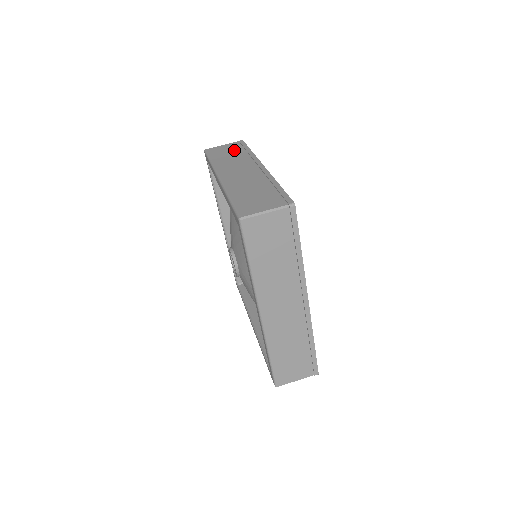
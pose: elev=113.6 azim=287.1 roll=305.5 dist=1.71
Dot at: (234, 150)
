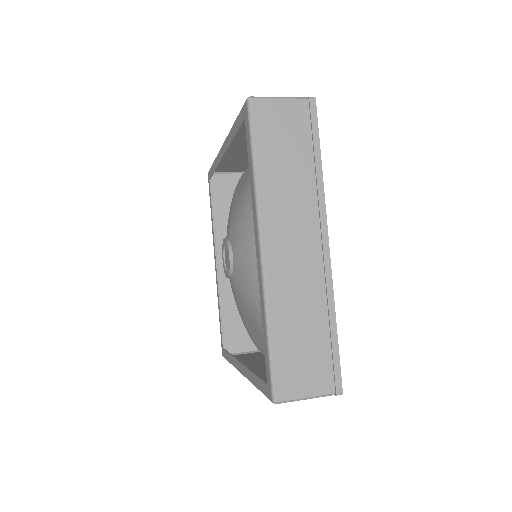
Dot at: (241, 163)
